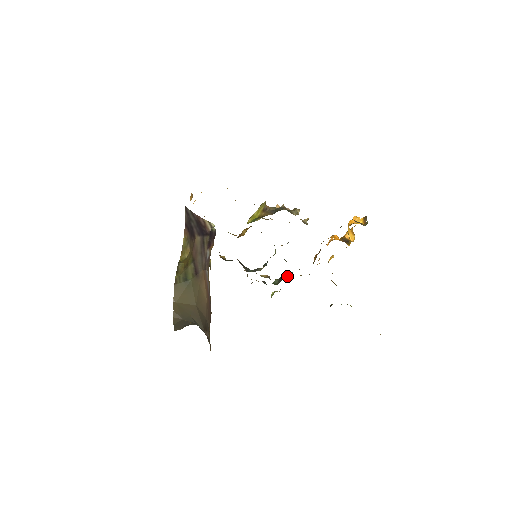
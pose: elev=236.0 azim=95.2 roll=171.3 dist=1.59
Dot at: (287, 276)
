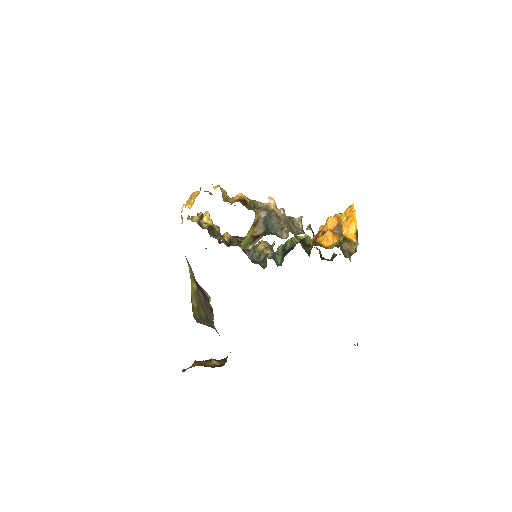
Dot at: (290, 241)
